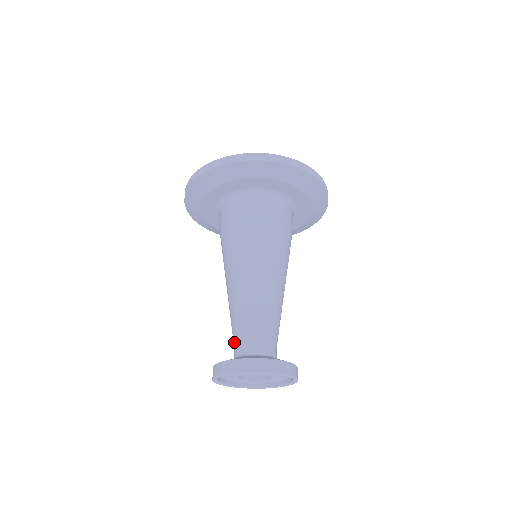
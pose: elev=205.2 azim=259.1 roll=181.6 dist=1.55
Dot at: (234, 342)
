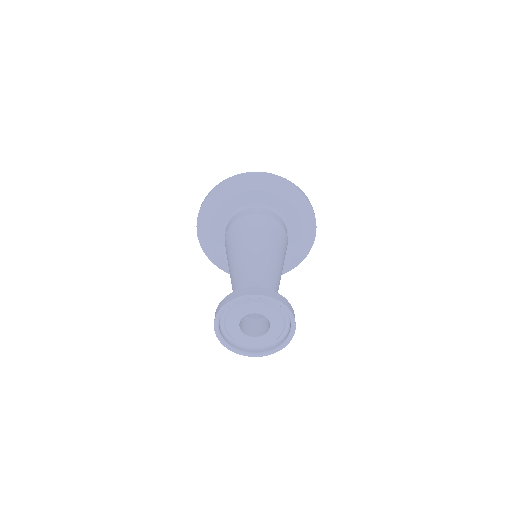
Dot at: occluded
